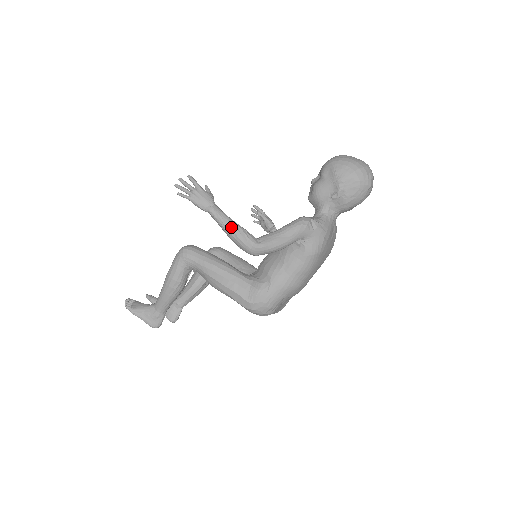
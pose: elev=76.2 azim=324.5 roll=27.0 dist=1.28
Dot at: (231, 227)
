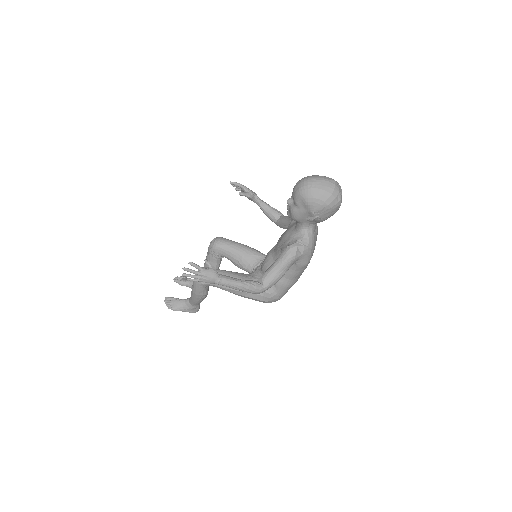
Dot at: (239, 288)
